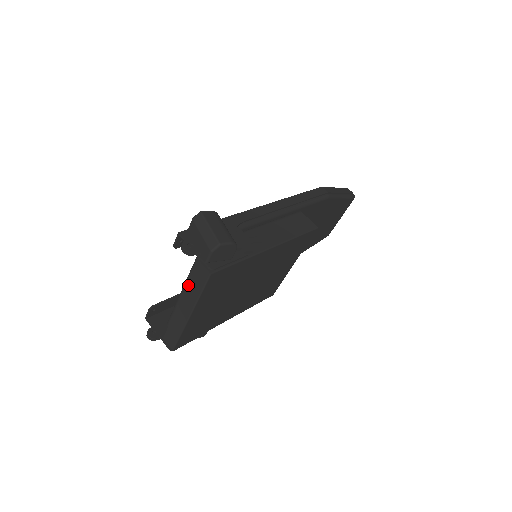
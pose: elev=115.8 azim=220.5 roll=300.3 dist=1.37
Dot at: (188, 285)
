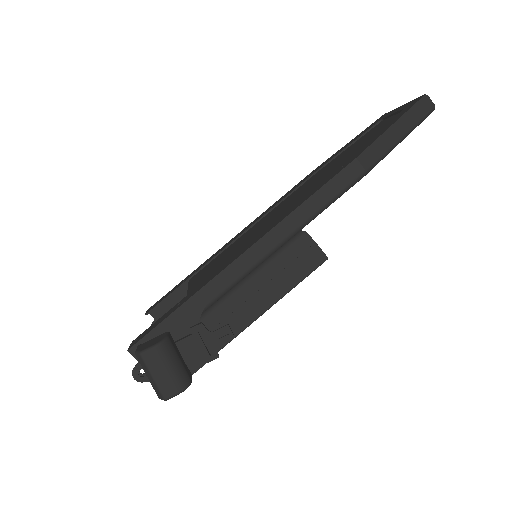
Dot at: occluded
